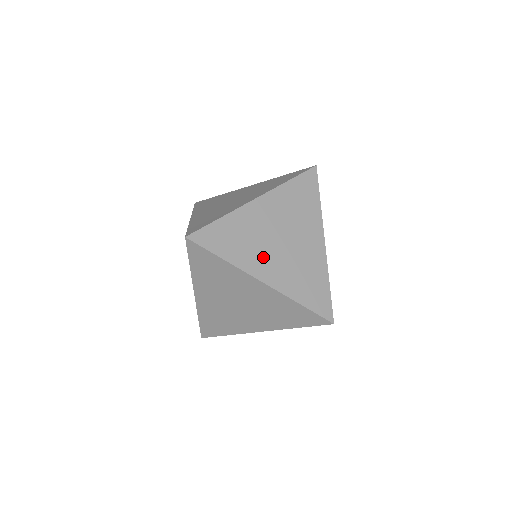
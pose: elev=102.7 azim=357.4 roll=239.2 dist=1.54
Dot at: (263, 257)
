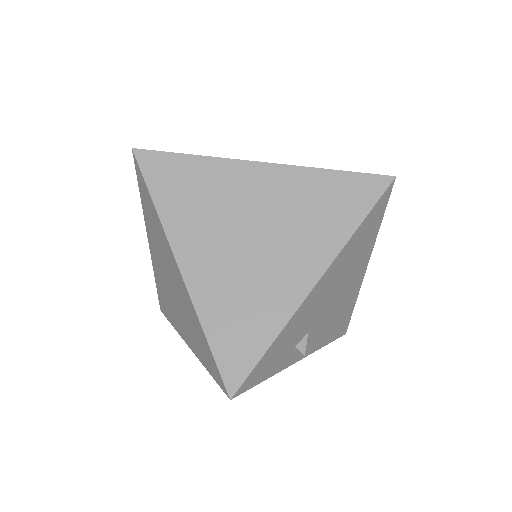
Dot at: (206, 238)
